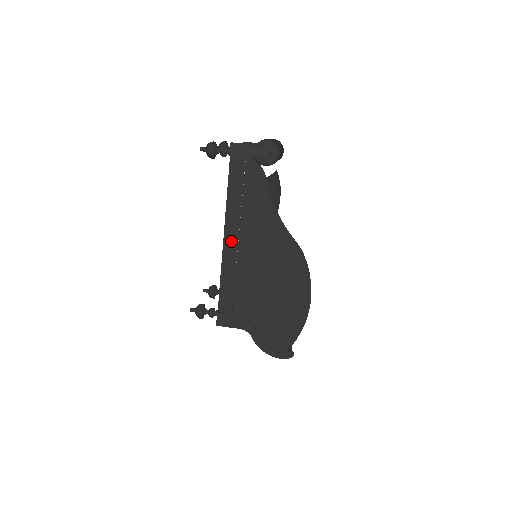
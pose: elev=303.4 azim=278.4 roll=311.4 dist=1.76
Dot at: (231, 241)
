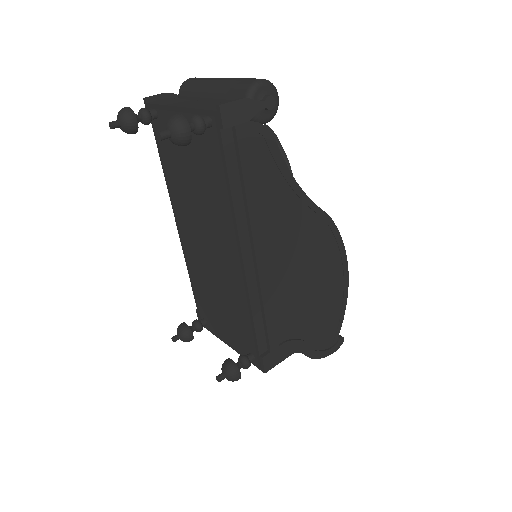
Dot at: (256, 257)
